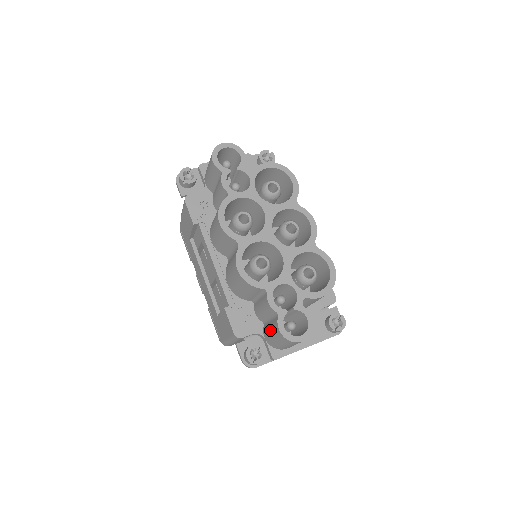
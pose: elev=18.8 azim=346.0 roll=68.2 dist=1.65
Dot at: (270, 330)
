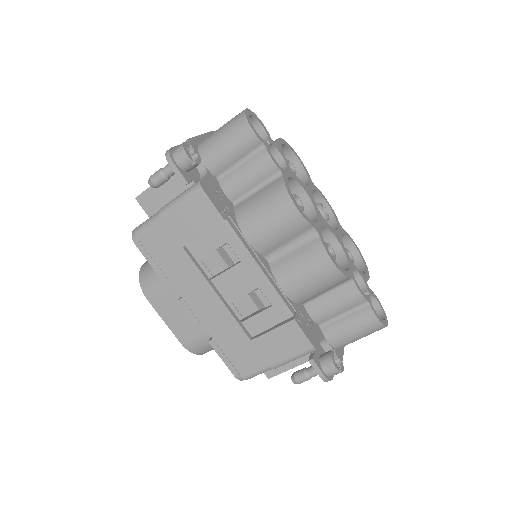
Dot at: (349, 326)
